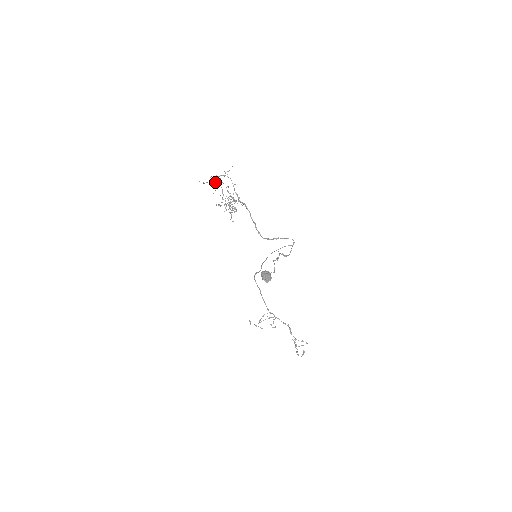
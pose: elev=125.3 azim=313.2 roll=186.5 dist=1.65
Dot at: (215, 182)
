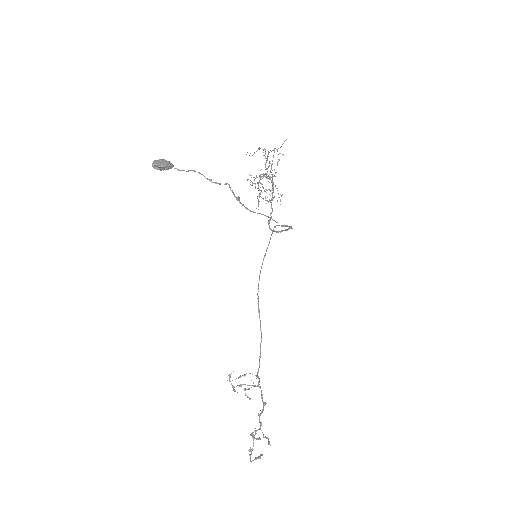
Dot at: occluded
